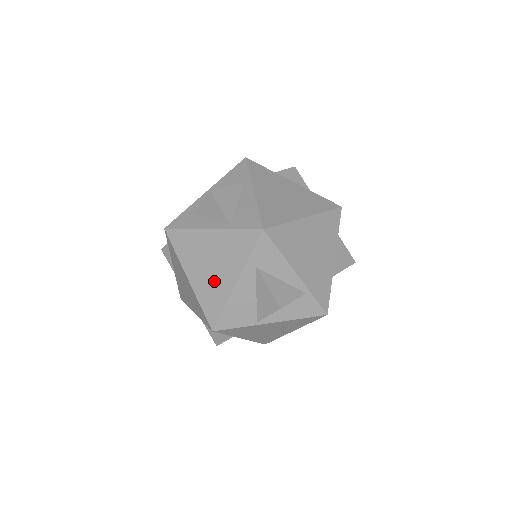
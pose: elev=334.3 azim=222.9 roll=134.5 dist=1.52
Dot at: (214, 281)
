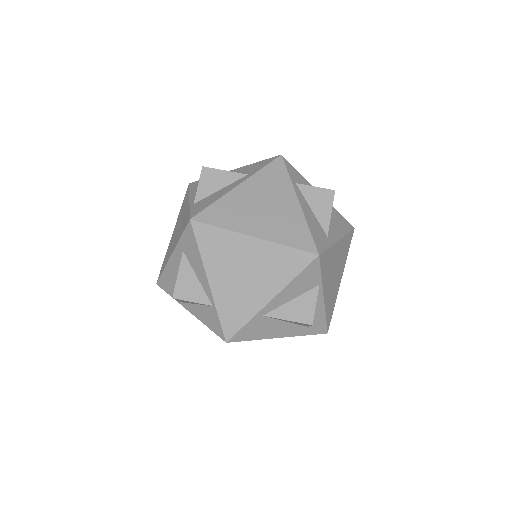
Dot at: (172, 244)
